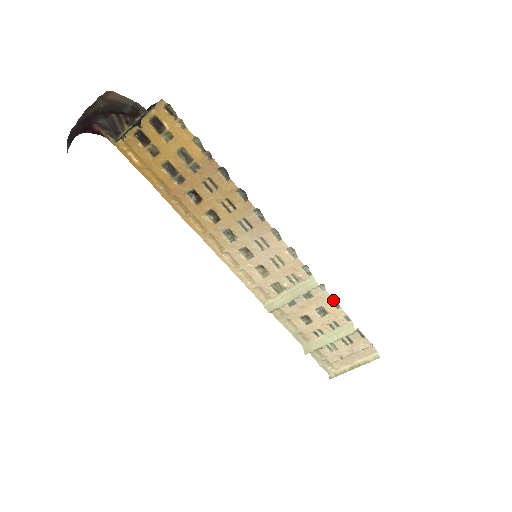
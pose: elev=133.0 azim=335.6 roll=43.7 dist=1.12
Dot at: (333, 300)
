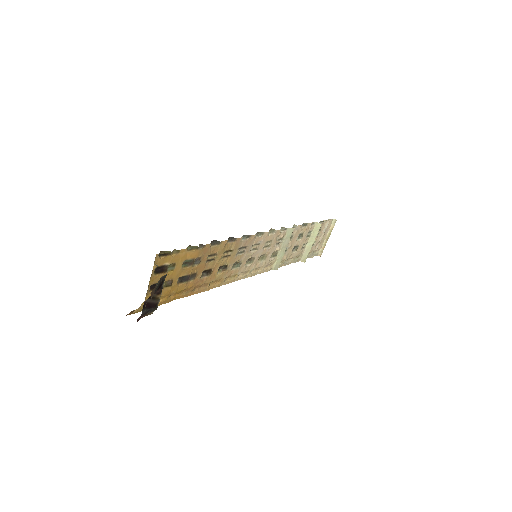
Dot at: (302, 225)
